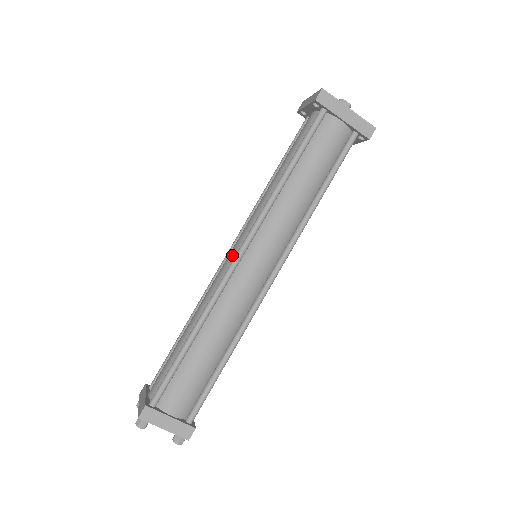
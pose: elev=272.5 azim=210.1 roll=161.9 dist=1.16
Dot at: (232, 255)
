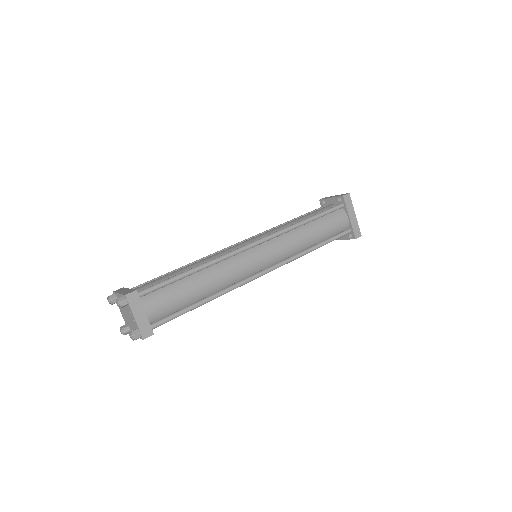
Dot at: (247, 242)
